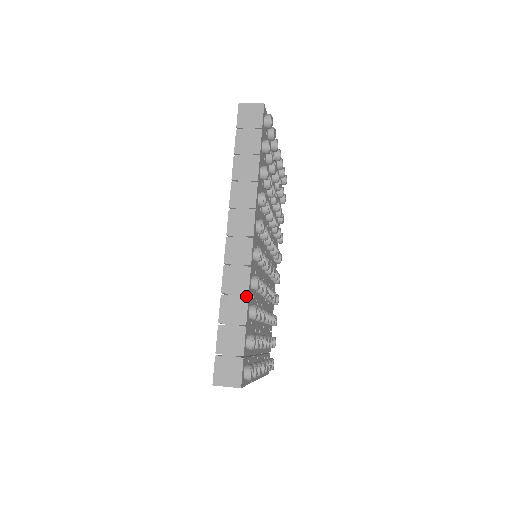
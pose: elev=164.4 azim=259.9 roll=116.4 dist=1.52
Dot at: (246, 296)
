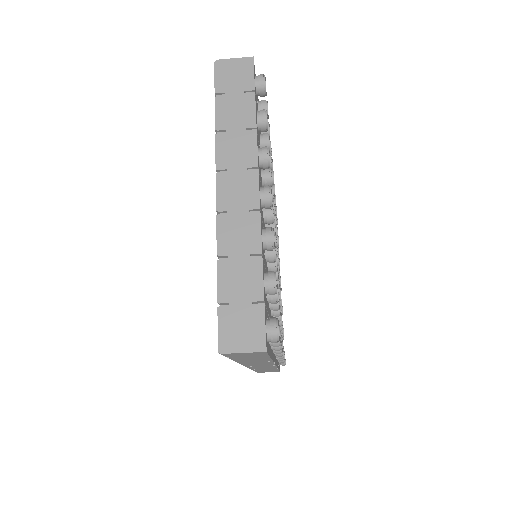
Dot at: occluded
